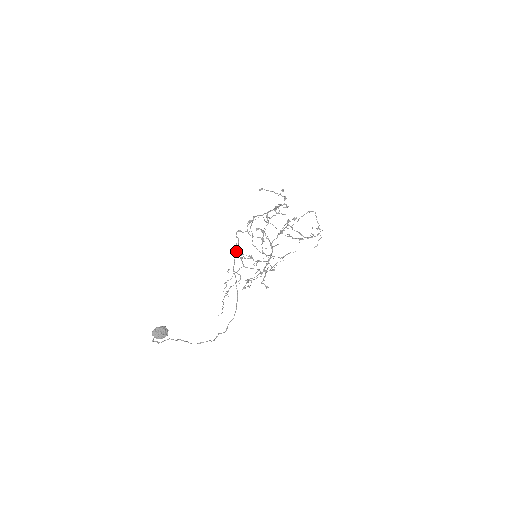
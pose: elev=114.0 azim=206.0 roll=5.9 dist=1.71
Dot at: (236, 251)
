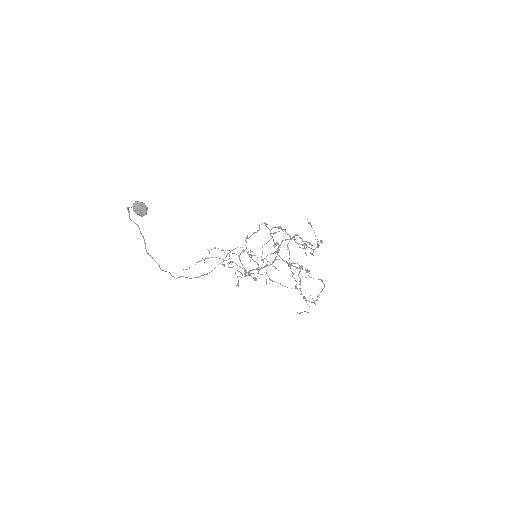
Dot at: (246, 241)
